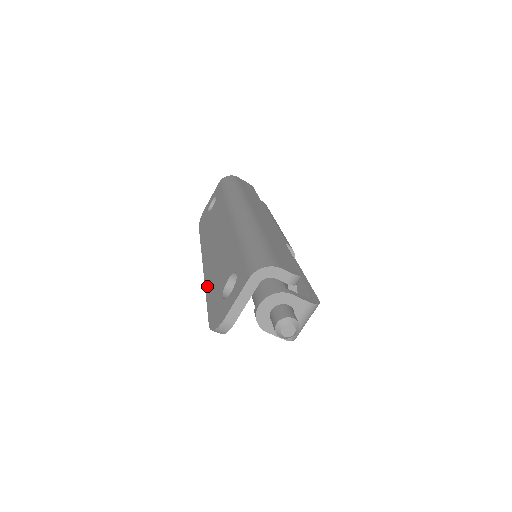
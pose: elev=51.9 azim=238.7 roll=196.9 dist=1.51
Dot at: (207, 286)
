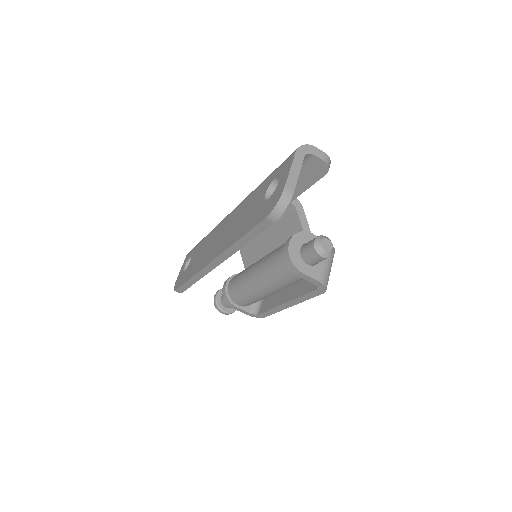
Dot at: (235, 239)
